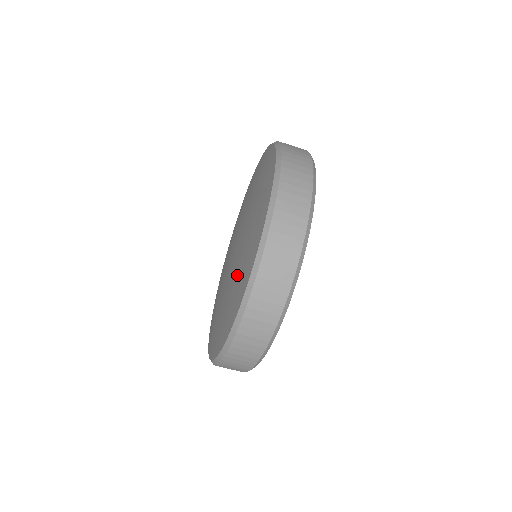
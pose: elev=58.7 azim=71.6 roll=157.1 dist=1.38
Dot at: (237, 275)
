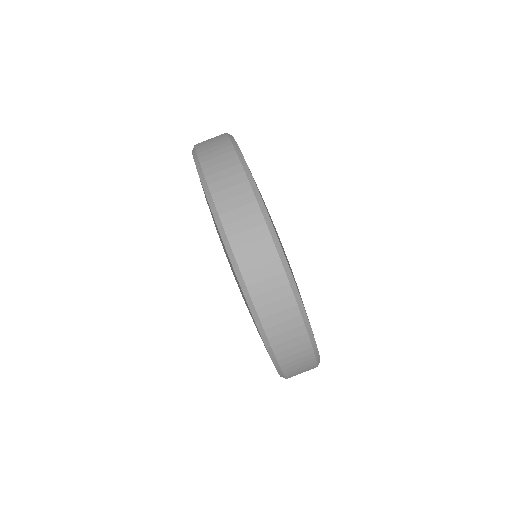
Dot at: occluded
